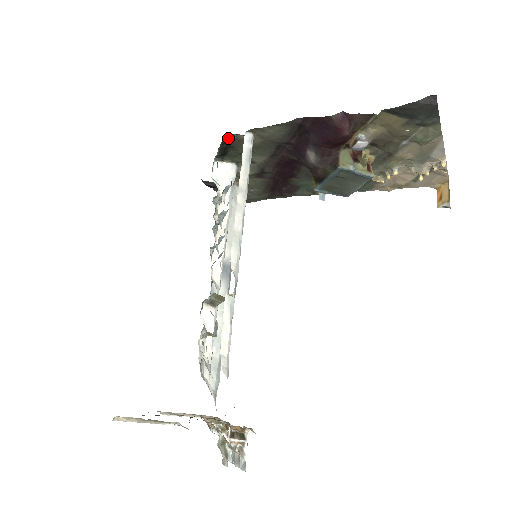
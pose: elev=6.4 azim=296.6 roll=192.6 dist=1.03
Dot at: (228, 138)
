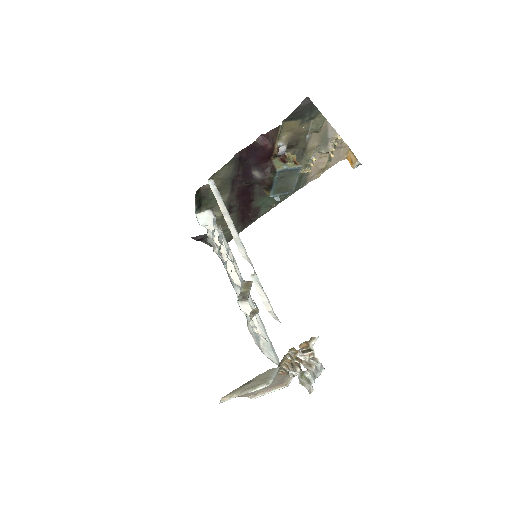
Dot at: (198, 192)
